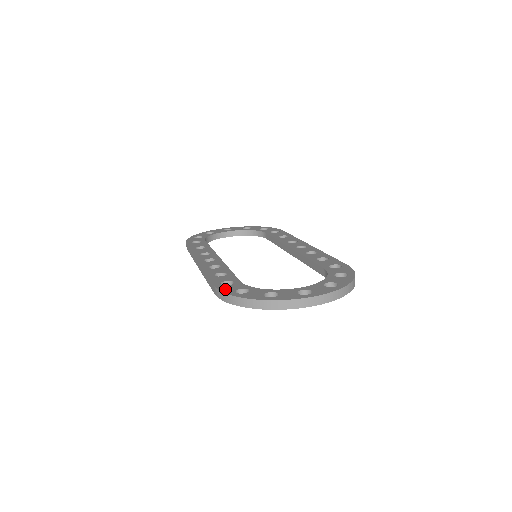
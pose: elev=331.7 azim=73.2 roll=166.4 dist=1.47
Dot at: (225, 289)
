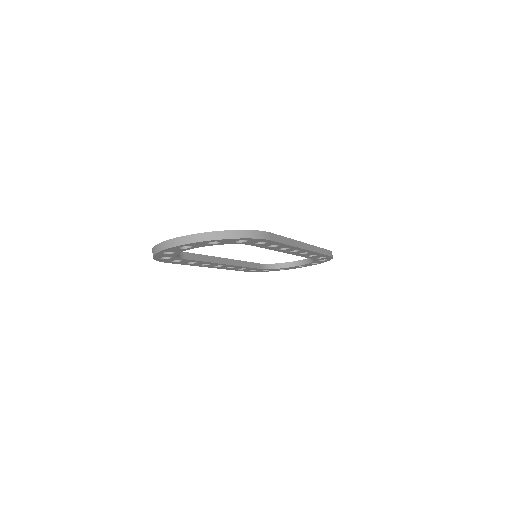
Dot at: occluded
